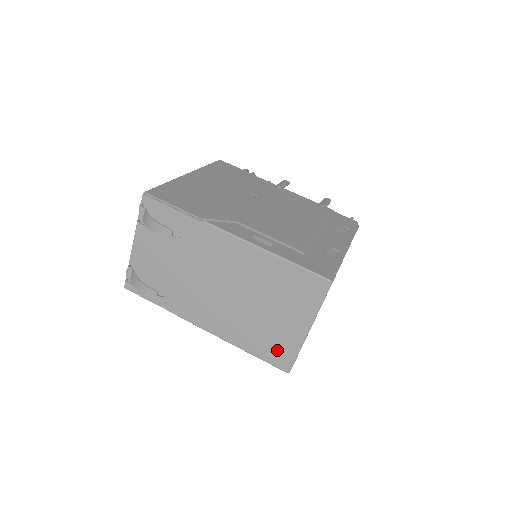
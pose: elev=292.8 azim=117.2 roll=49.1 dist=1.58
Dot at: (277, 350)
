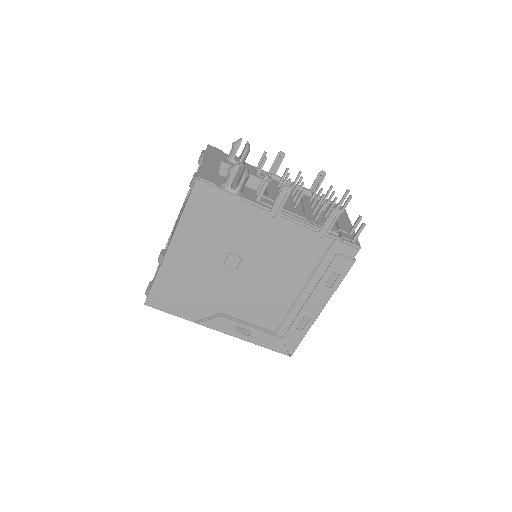
Dot at: occluded
